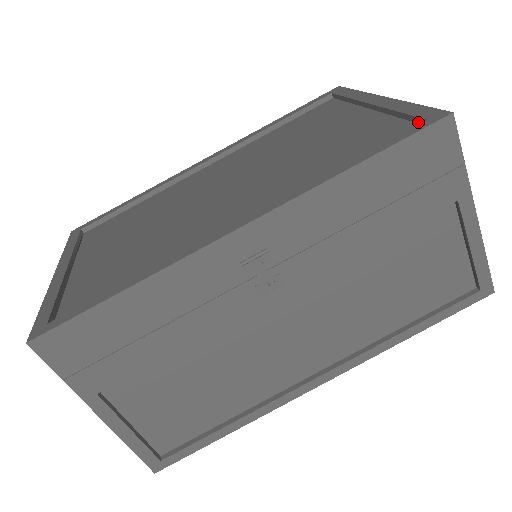
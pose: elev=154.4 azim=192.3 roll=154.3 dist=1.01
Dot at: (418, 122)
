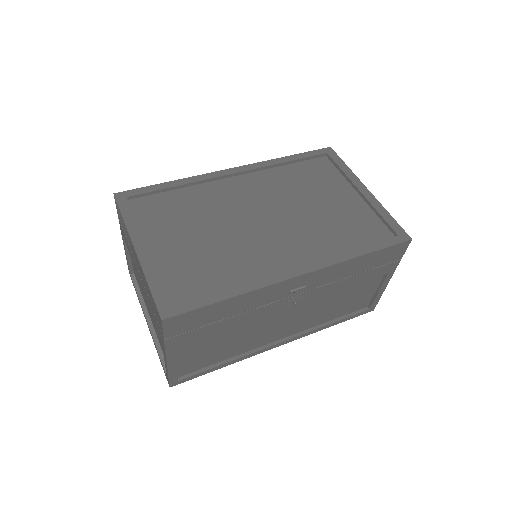
Dot at: (392, 231)
